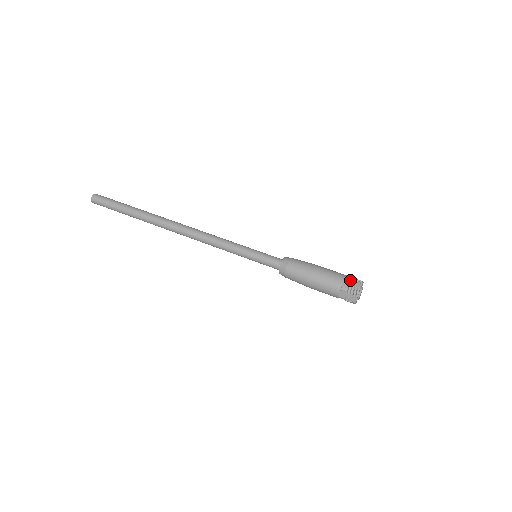
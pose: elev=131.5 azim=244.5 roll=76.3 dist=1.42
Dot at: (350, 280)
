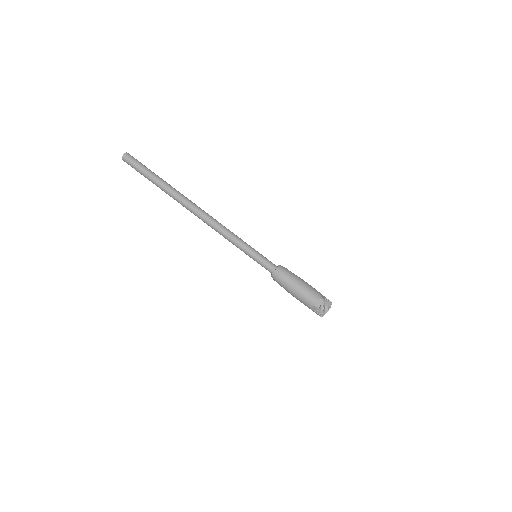
Dot at: (317, 308)
